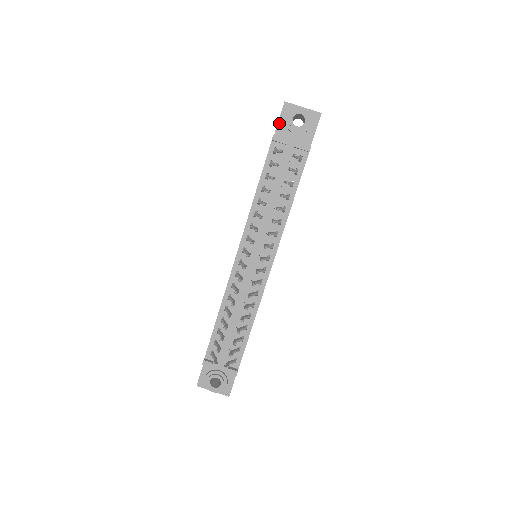
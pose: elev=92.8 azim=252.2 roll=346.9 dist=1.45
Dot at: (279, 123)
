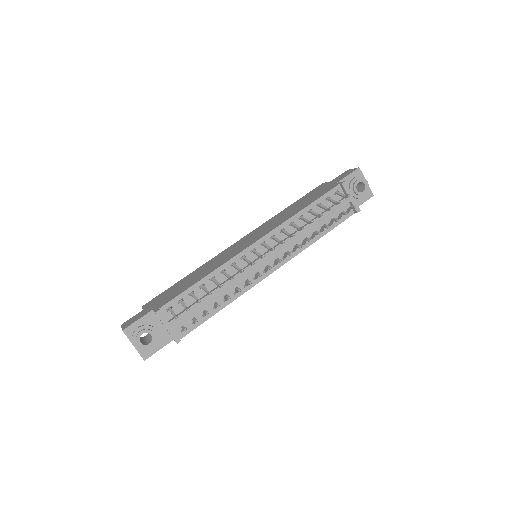
Dot at: (346, 177)
